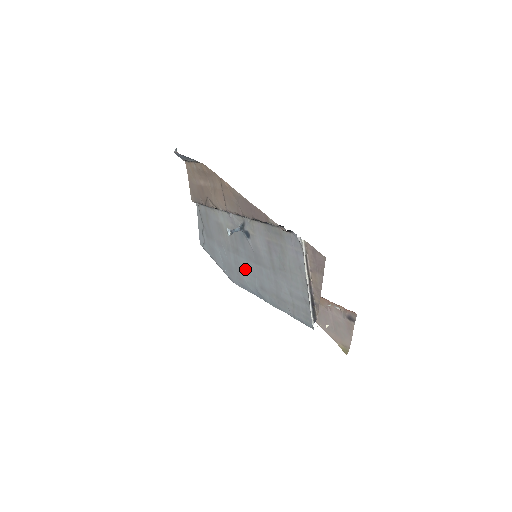
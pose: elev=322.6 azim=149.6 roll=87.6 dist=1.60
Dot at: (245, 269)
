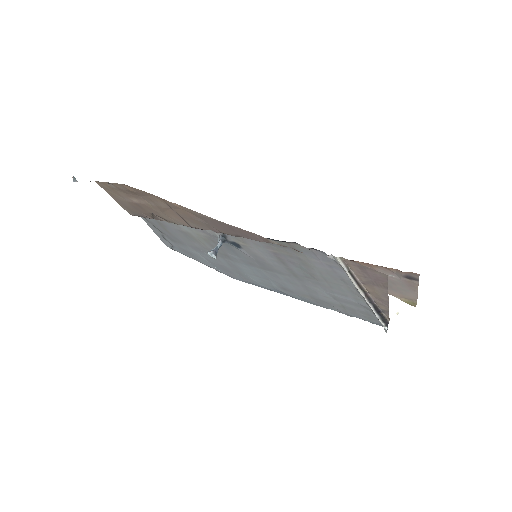
Dot at: (249, 272)
